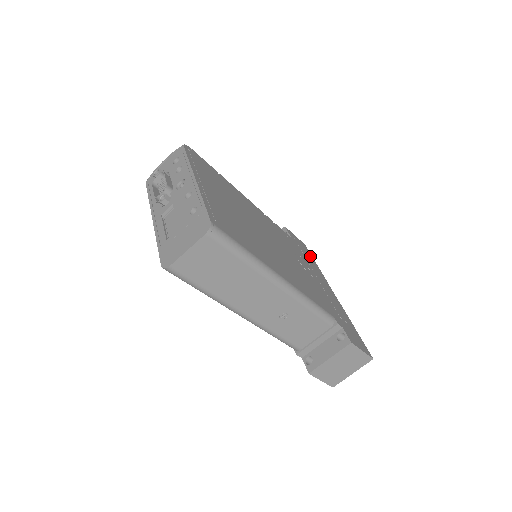
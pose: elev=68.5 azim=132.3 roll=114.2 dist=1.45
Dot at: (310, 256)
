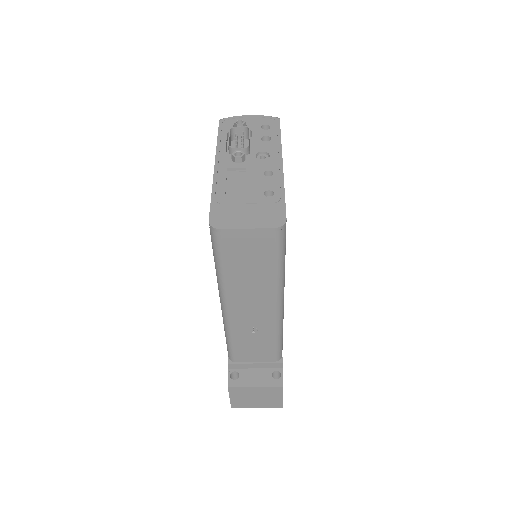
Dot at: occluded
